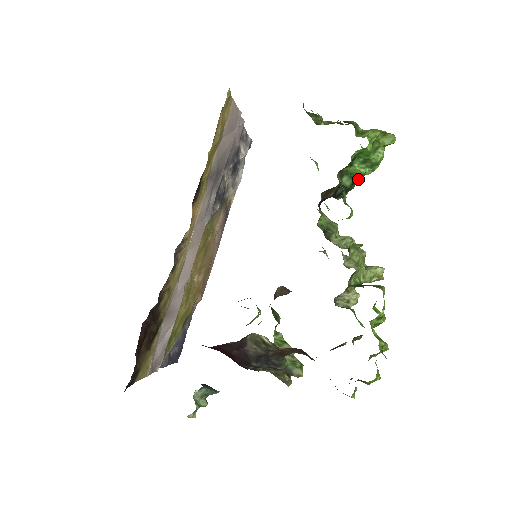
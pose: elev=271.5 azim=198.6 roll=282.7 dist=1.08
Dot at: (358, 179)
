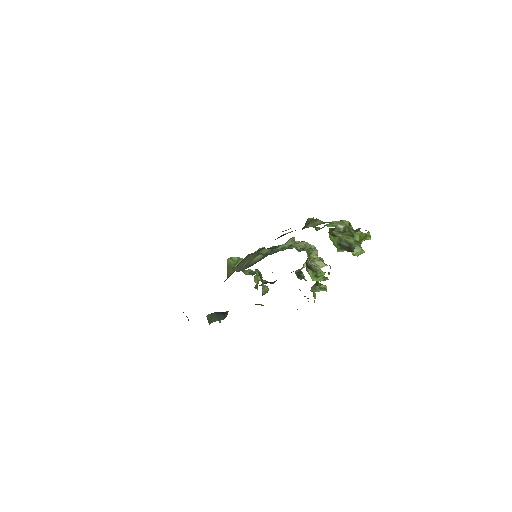
Dot at: occluded
